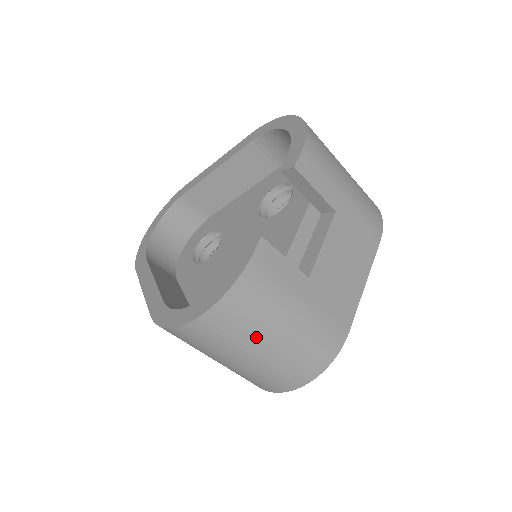
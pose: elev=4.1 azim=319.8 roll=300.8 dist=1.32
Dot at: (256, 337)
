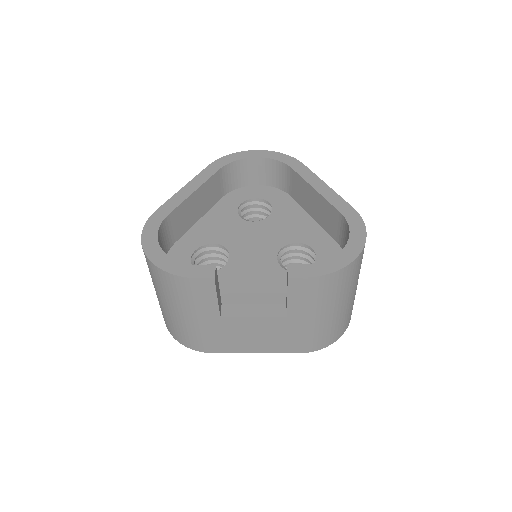
Dot at: (163, 296)
